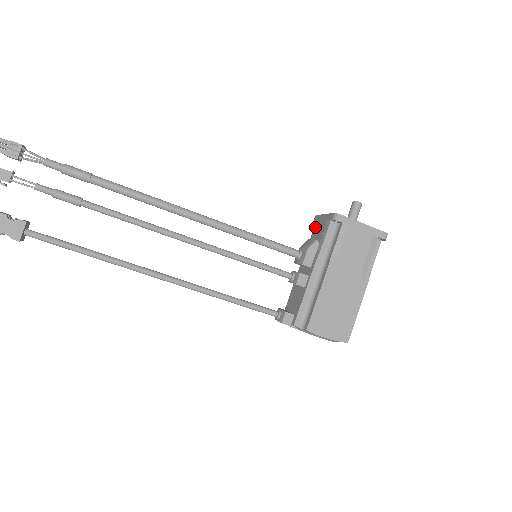
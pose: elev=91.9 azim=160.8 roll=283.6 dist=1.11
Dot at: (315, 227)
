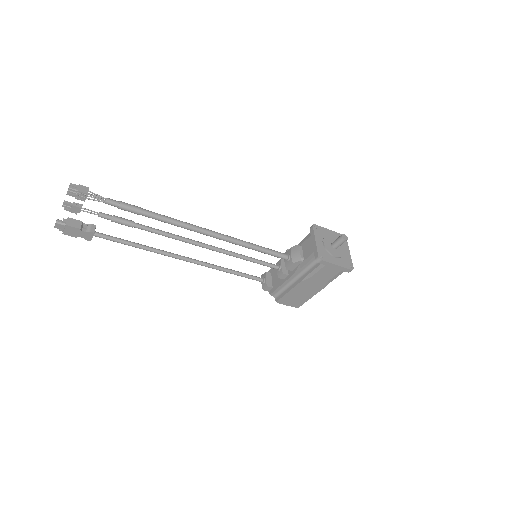
Dot at: (307, 239)
